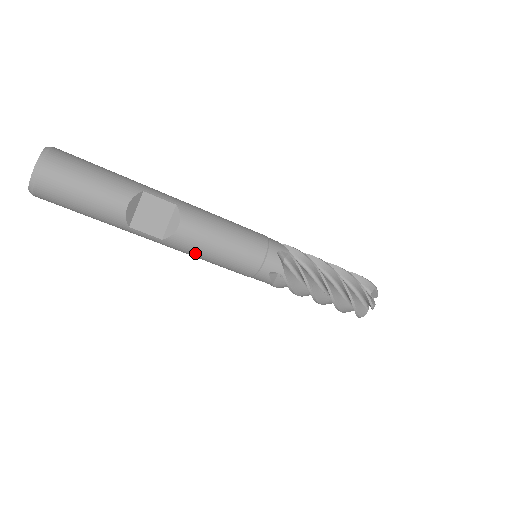
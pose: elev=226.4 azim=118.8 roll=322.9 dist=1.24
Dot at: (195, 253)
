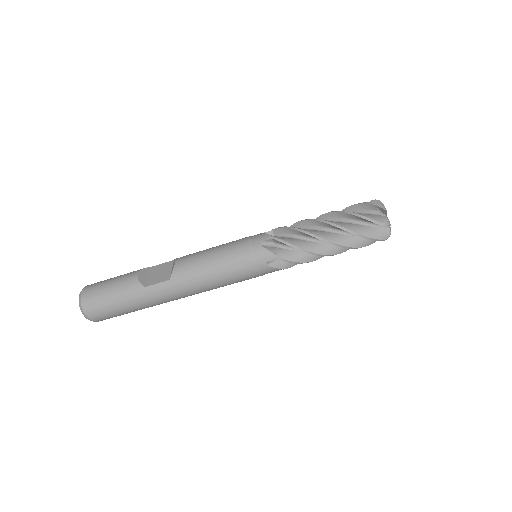
Dot at: (198, 273)
